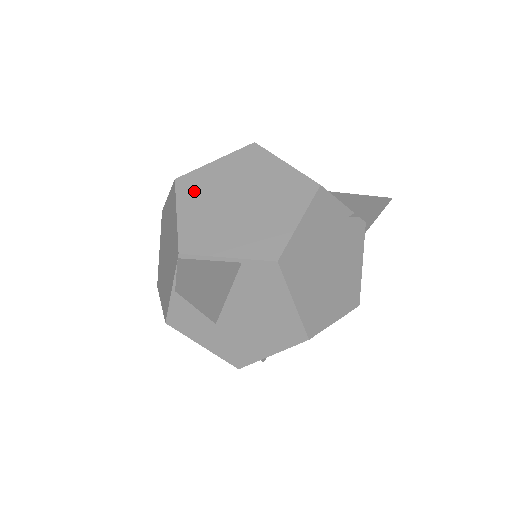
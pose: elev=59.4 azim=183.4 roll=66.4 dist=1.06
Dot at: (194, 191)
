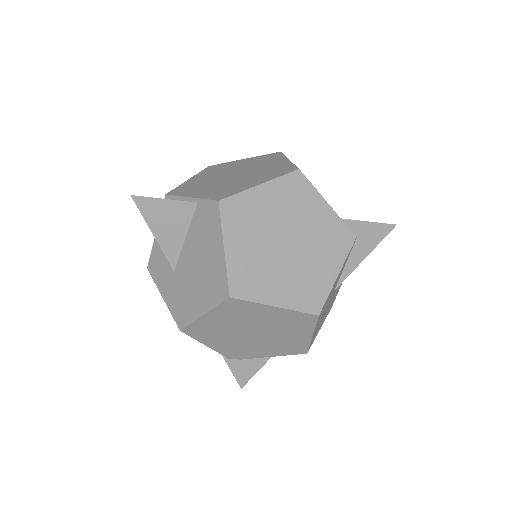
Dot at: (213, 170)
